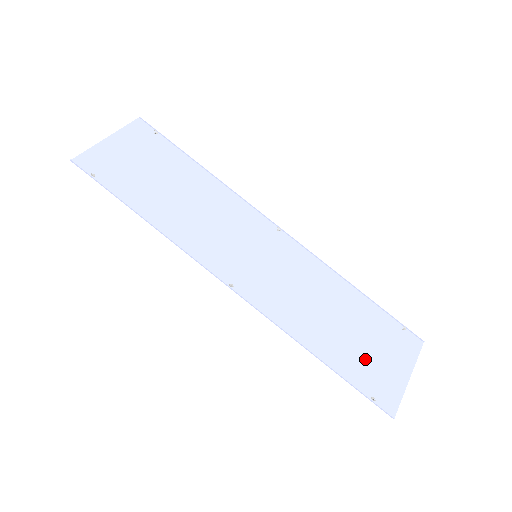
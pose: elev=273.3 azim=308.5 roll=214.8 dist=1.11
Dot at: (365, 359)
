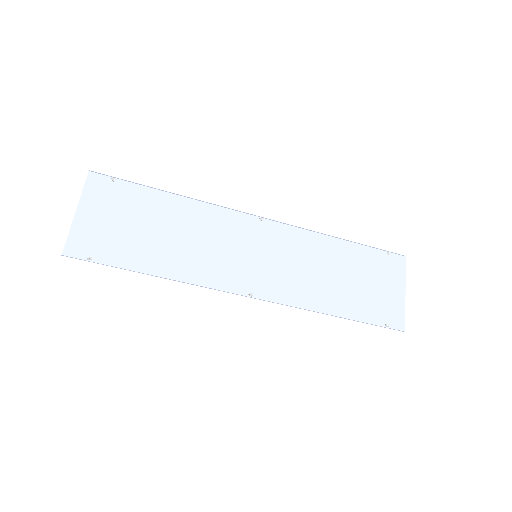
Dot at: (370, 297)
